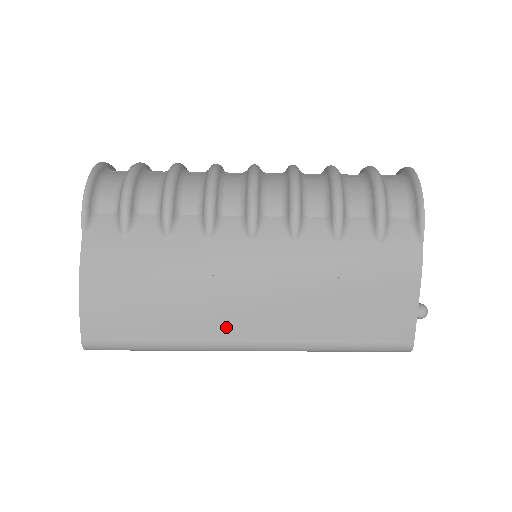
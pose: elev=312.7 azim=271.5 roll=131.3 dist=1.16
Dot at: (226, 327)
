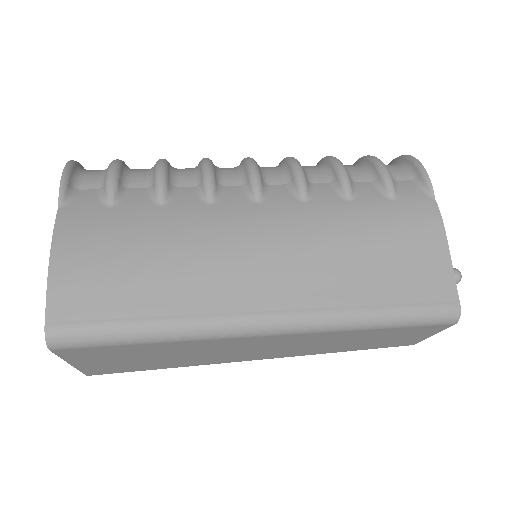
Dot at: (241, 296)
